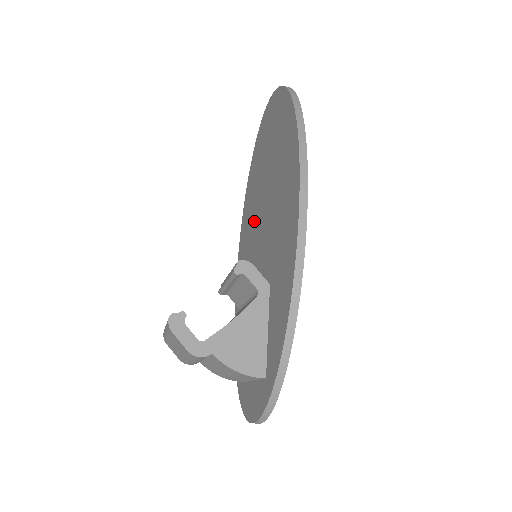
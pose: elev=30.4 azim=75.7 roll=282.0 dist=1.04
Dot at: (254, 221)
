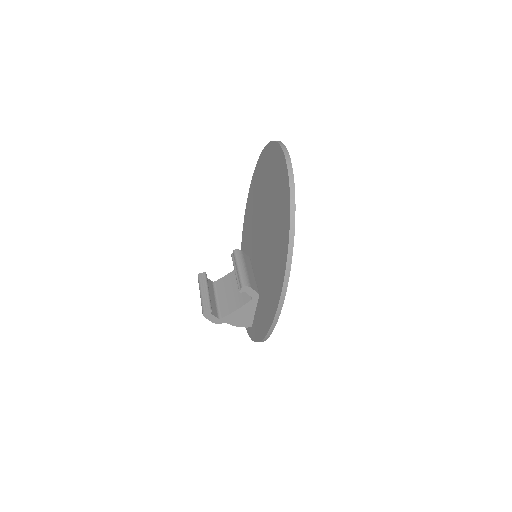
Dot at: (260, 215)
